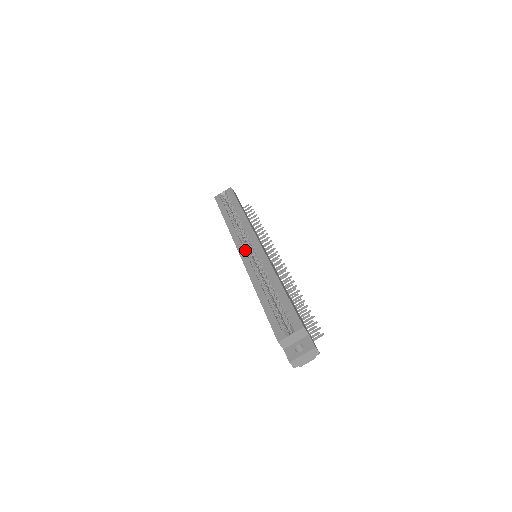
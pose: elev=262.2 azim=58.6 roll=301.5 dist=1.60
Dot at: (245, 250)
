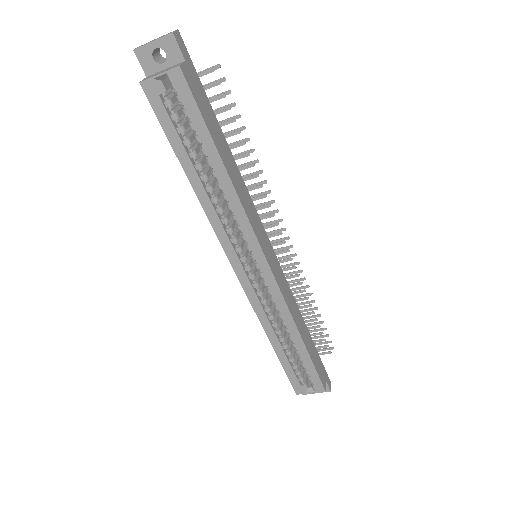
Dot at: (244, 268)
